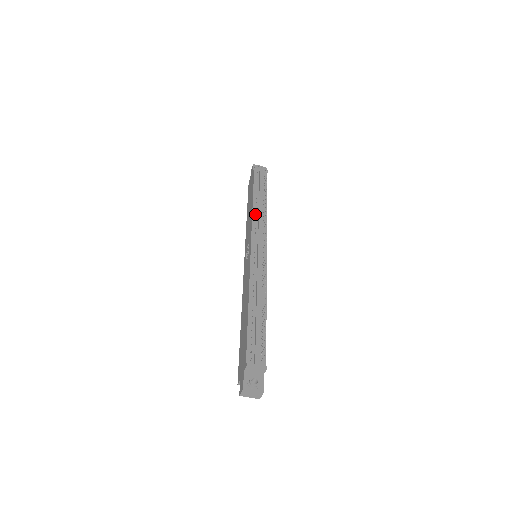
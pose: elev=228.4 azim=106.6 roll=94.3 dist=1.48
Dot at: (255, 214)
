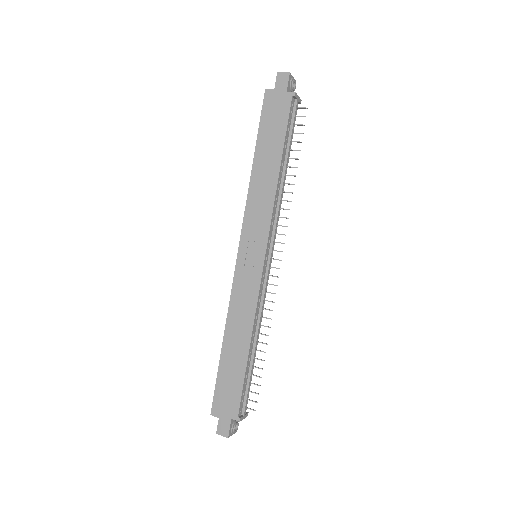
Dot at: (276, 196)
